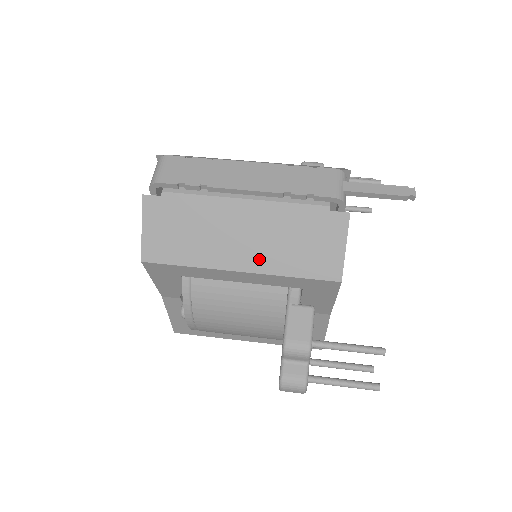
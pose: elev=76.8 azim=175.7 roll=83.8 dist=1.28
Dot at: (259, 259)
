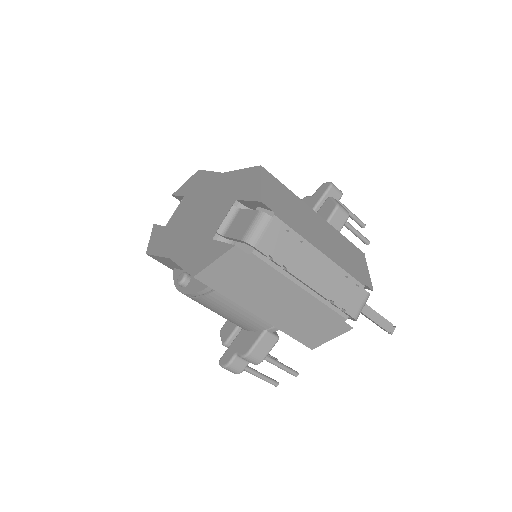
Dot at: (278, 318)
